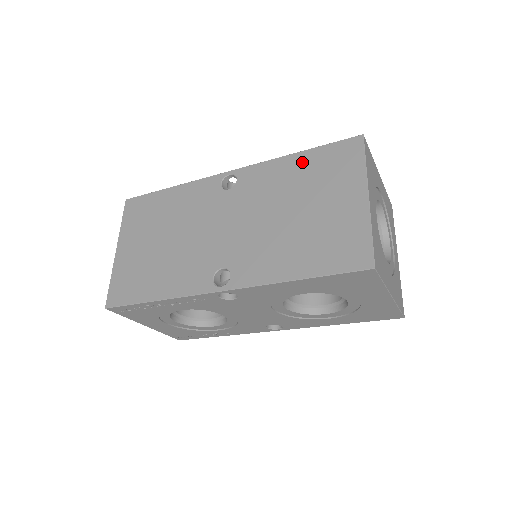
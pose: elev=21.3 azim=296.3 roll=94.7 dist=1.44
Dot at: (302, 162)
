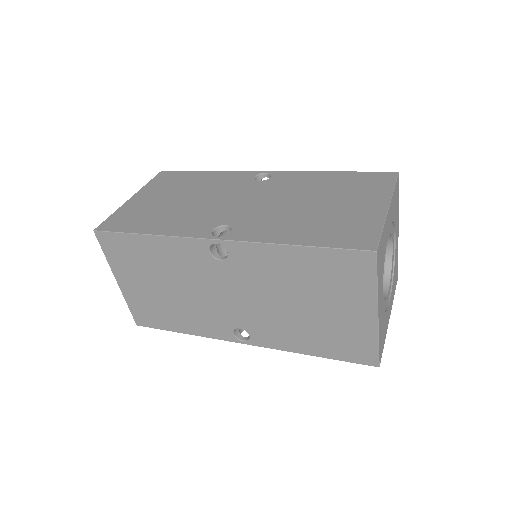
Dot at: (304, 260)
